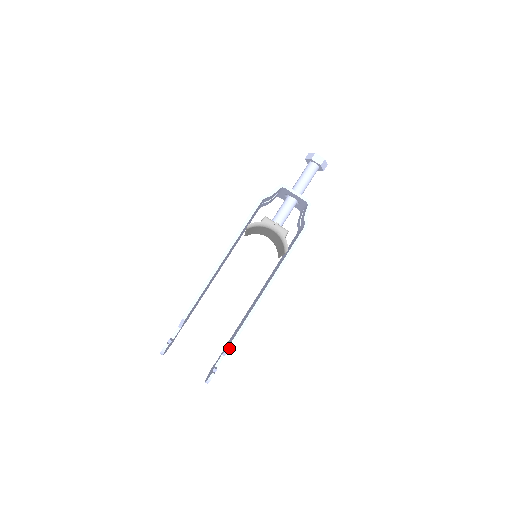
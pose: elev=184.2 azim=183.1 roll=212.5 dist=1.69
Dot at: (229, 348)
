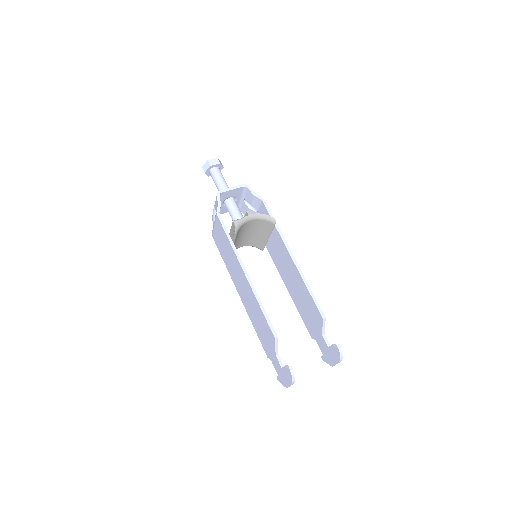
Dot at: (324, 318)
